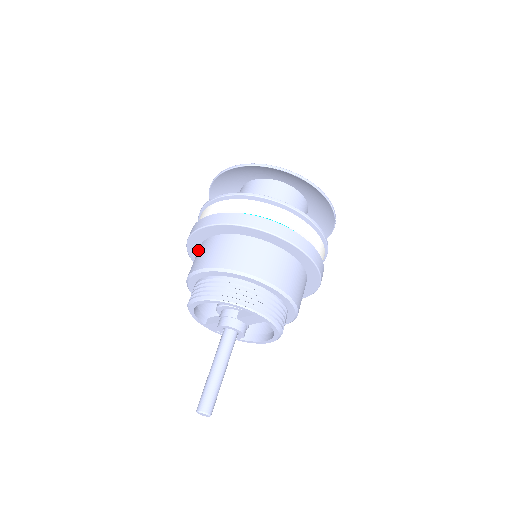
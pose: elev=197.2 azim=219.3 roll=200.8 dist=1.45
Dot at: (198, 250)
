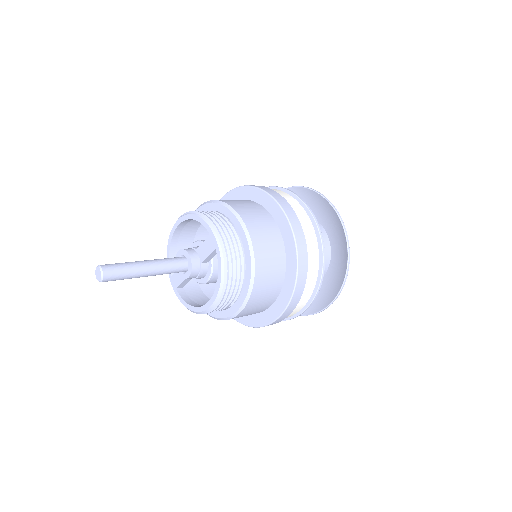
Dot at: occluded
